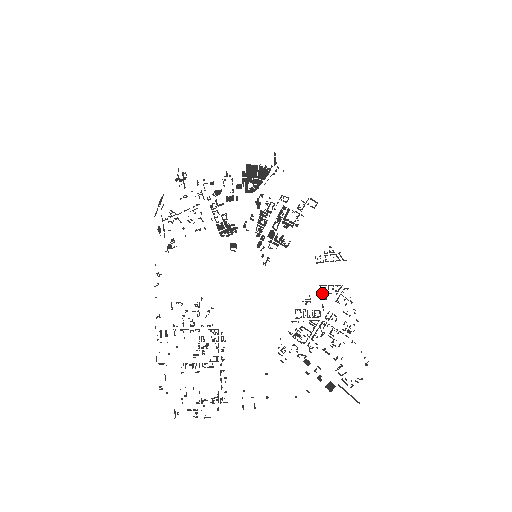
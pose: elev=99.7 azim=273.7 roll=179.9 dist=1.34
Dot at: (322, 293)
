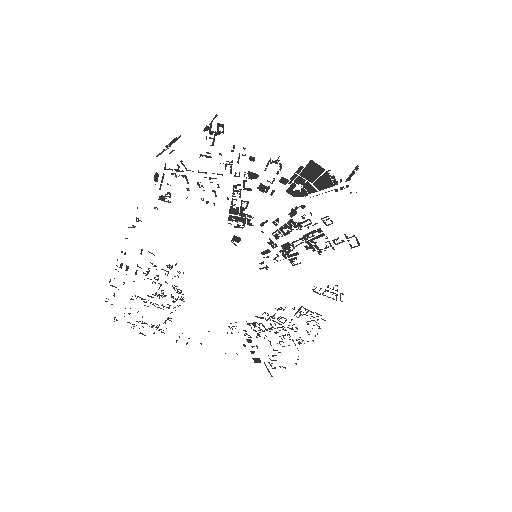
Dot at: (299, 312)
